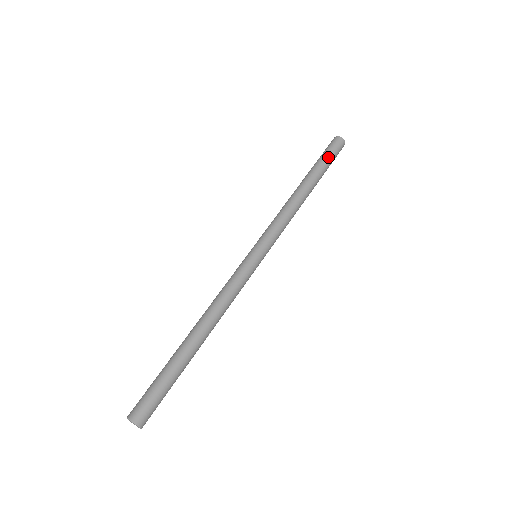
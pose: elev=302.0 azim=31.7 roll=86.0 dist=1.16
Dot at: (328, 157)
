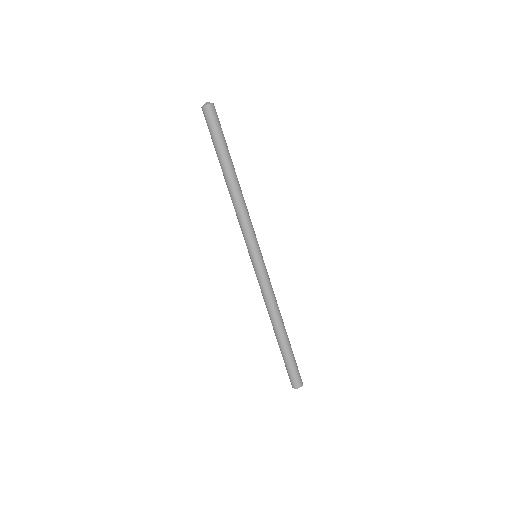
Dot at: (213, 138)
